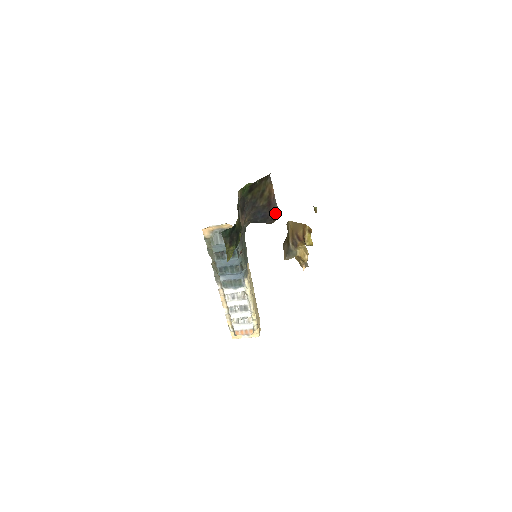
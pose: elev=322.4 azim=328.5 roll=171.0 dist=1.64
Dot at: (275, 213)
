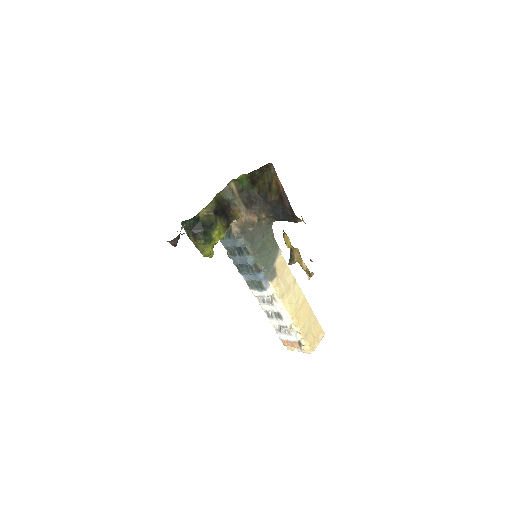
Dot at: (291, 210)
